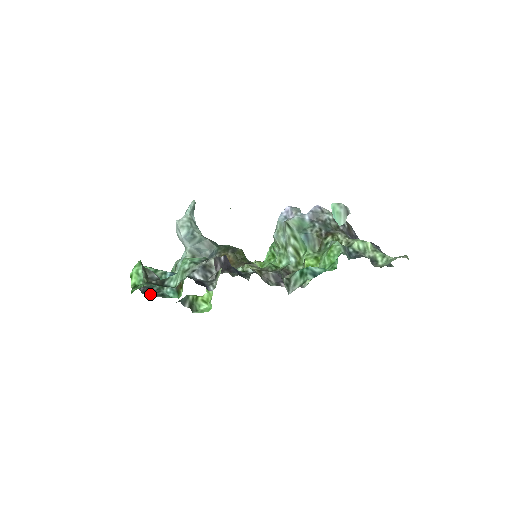
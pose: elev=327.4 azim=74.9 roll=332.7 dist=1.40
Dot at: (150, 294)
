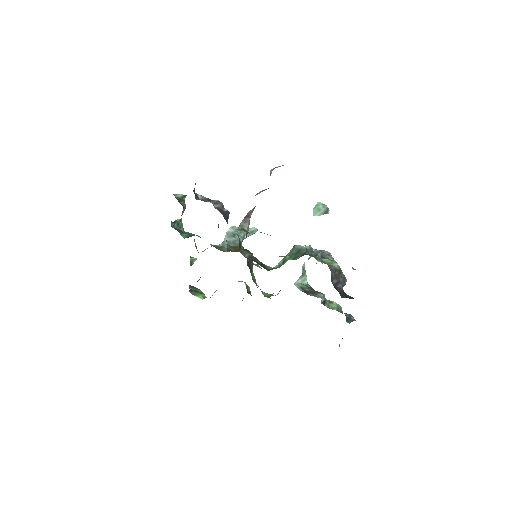
Dot at: (174, 228)
